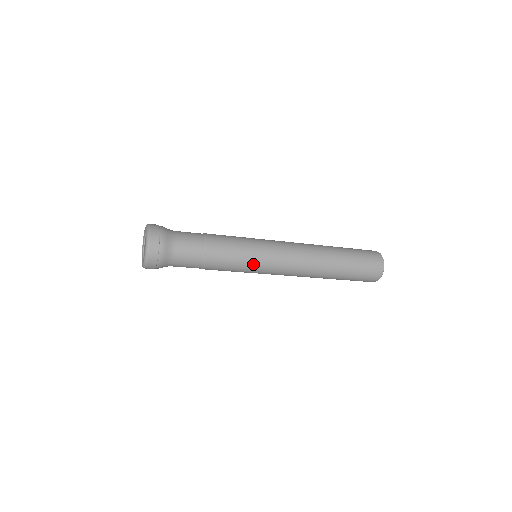
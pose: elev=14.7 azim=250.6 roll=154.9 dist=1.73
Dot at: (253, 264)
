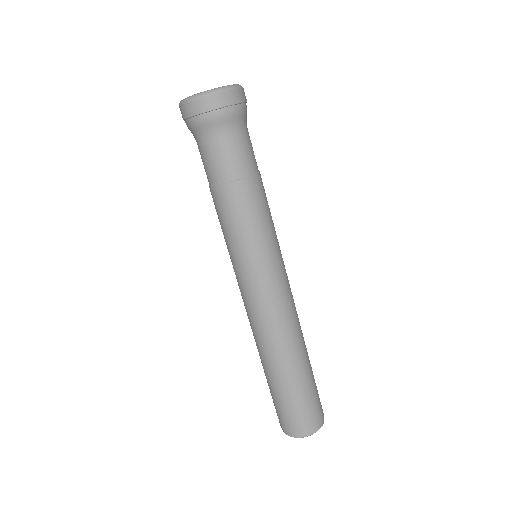
Dot at: (270, 247)
